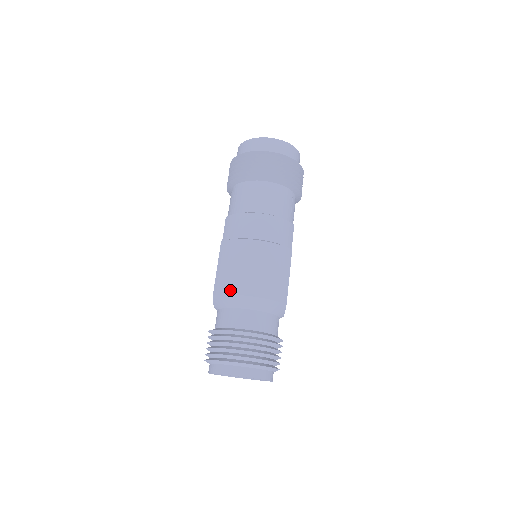
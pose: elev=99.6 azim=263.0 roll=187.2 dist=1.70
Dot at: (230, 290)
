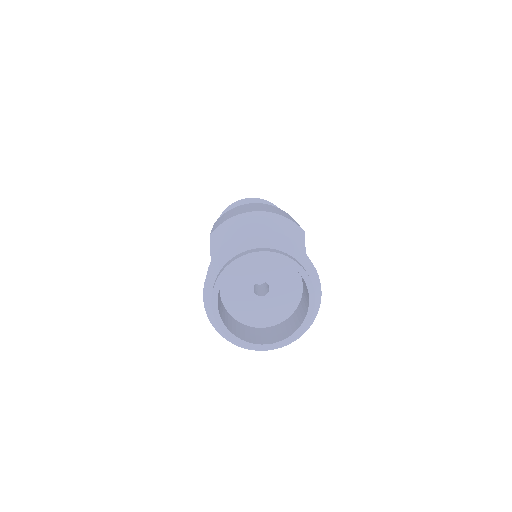
Dot at: (231, 216)
